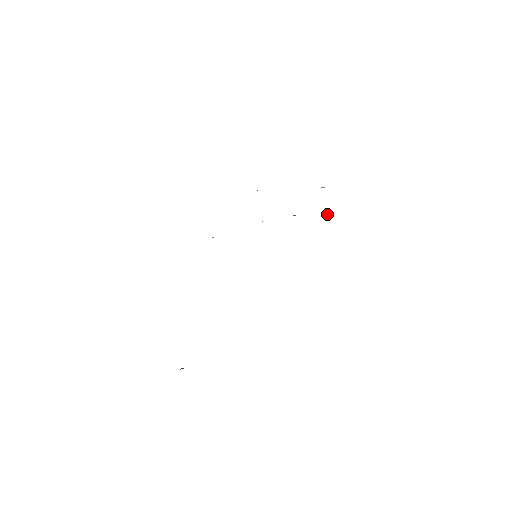
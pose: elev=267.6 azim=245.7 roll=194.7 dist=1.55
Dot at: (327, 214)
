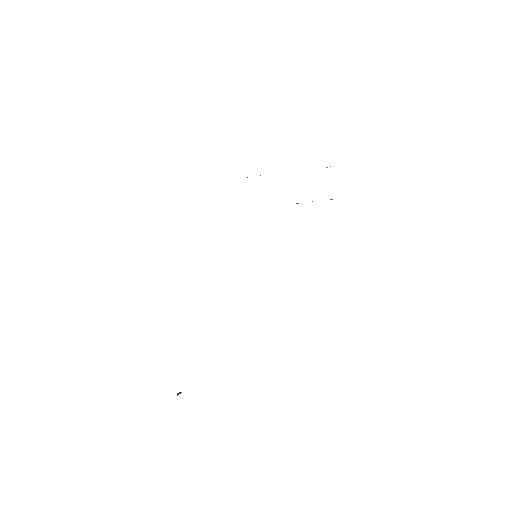
Dot at: occluded
